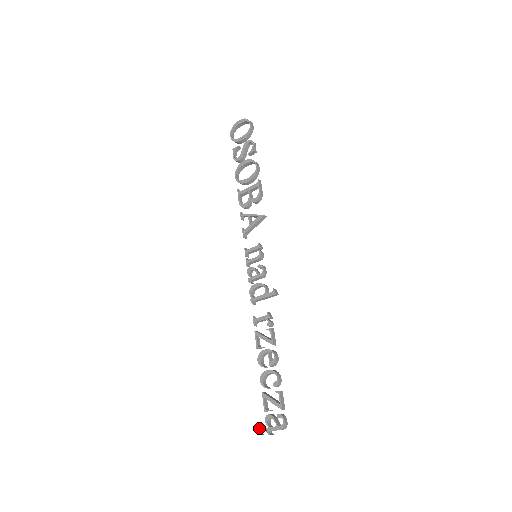
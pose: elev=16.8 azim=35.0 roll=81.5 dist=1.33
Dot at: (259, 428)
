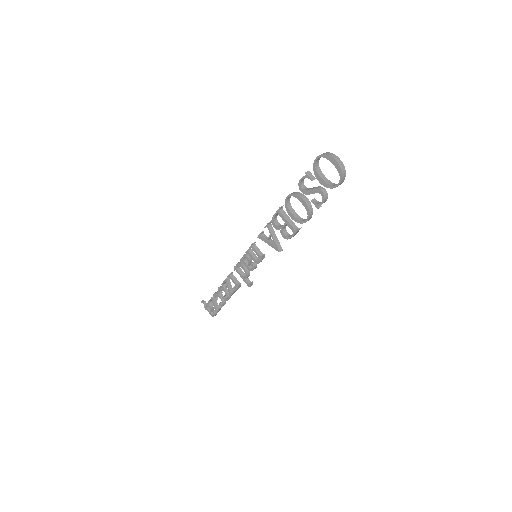
Dot at: (202, 302)
